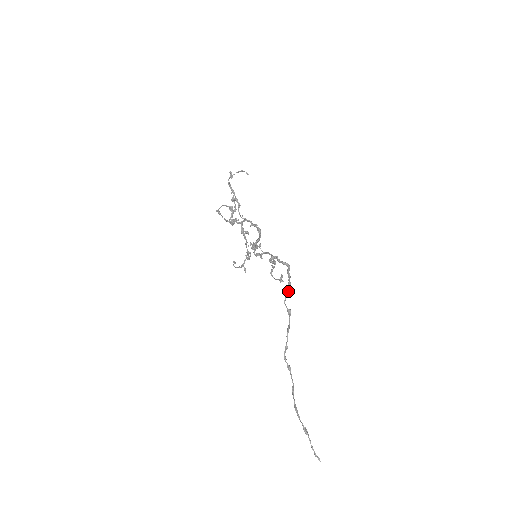
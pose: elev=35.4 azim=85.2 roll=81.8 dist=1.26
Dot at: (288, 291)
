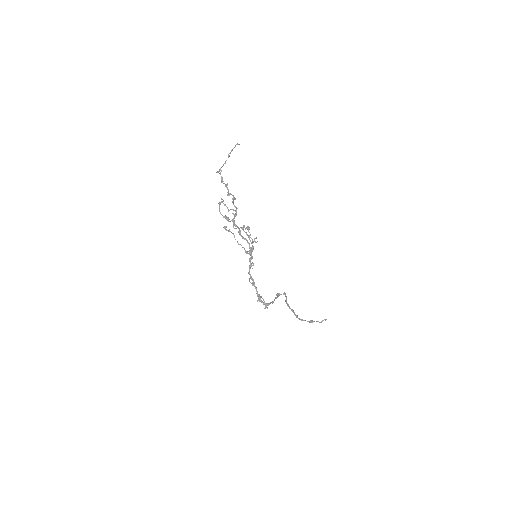
Dot at: (278, 296)
